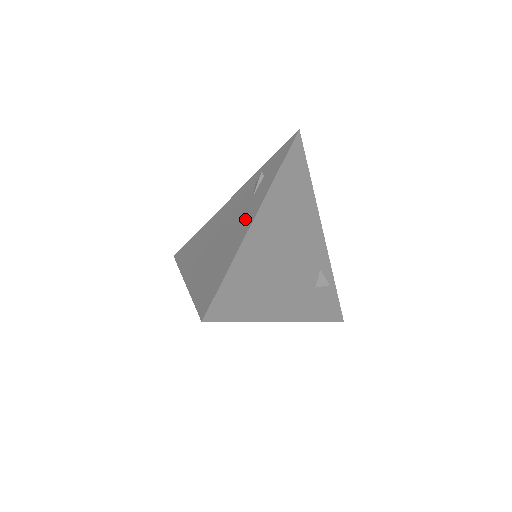
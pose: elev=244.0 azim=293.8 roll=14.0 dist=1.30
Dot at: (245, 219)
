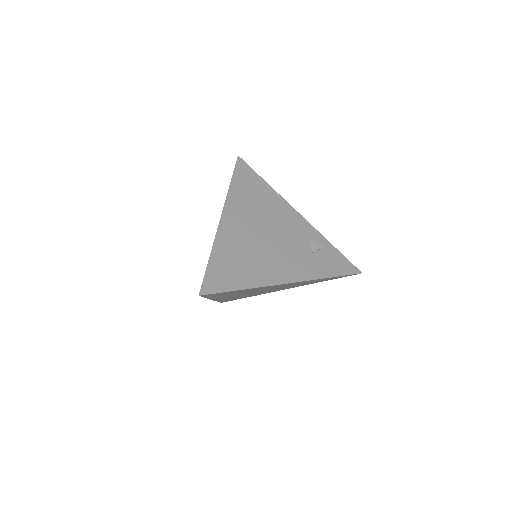
Dot at: occluded
